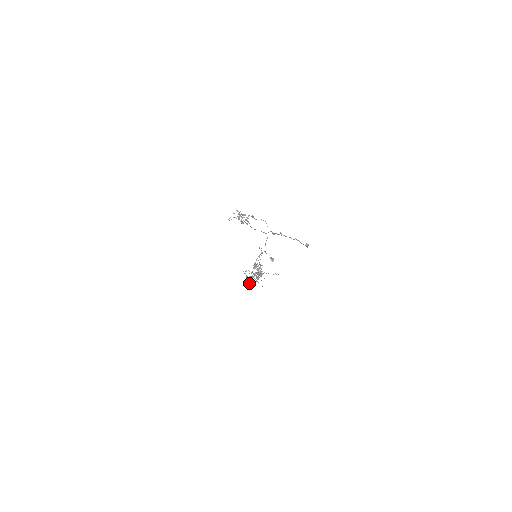
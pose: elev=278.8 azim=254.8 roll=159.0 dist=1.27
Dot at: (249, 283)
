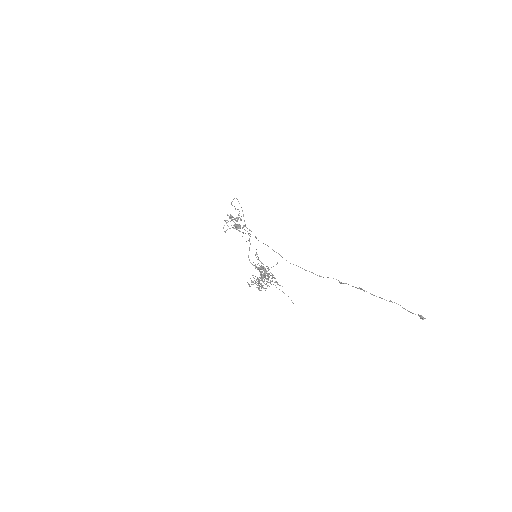
Dot at: (259, 290)
